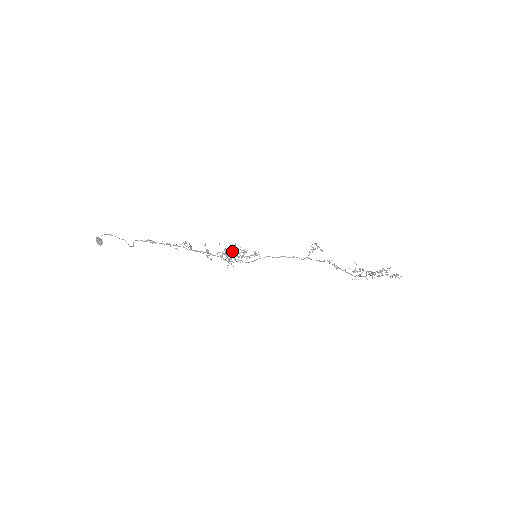
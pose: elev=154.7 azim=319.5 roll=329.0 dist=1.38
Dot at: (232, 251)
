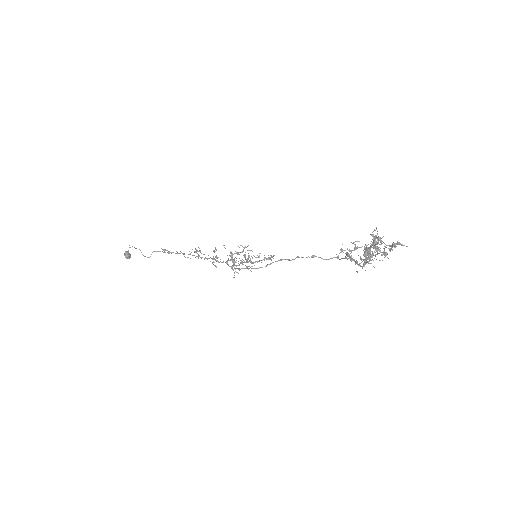
Dot at: (237, 254)
